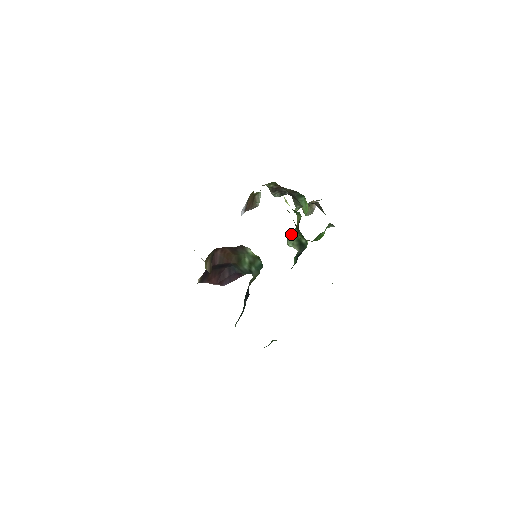
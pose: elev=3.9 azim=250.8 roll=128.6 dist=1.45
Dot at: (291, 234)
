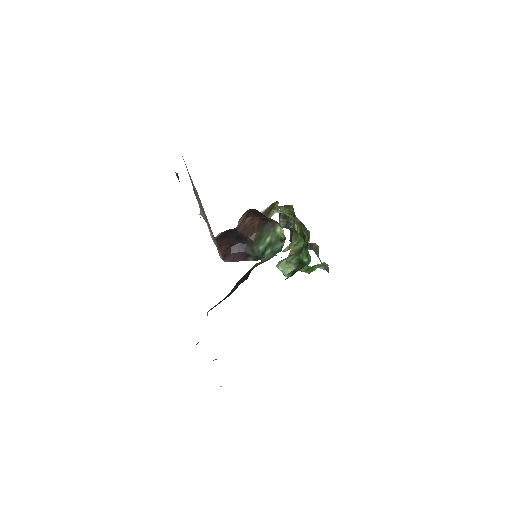
Dot at: (287, 257)
